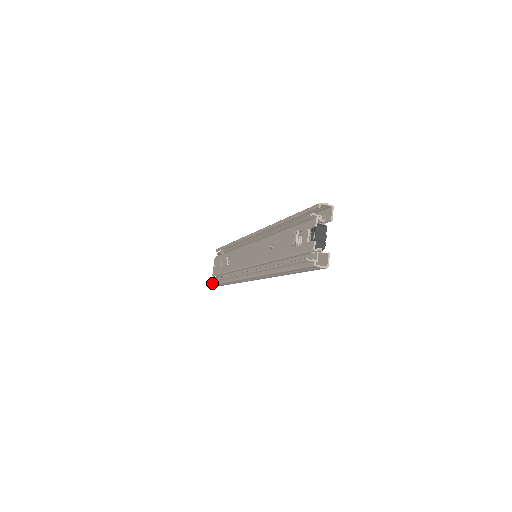
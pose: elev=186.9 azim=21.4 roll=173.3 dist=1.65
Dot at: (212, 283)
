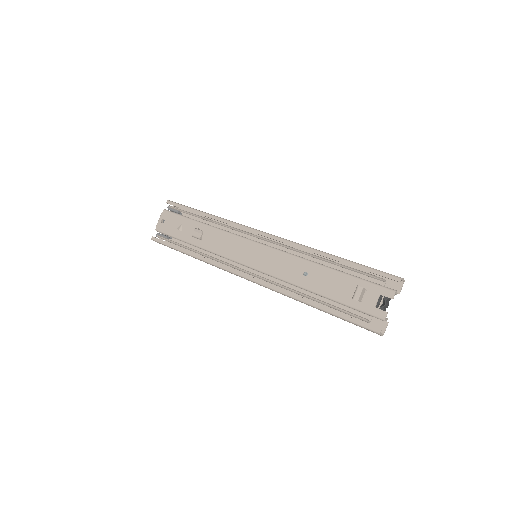
Dot at: (152, 238)
